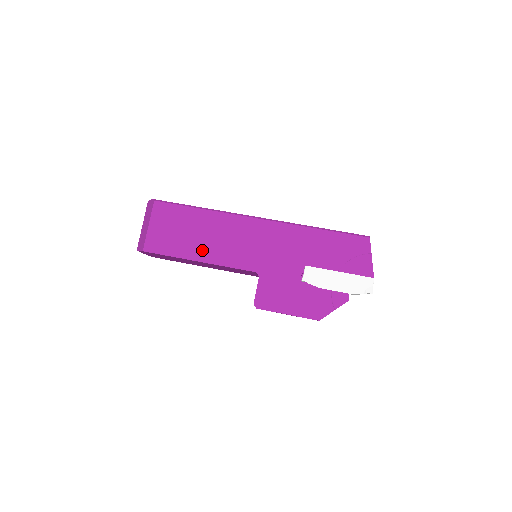
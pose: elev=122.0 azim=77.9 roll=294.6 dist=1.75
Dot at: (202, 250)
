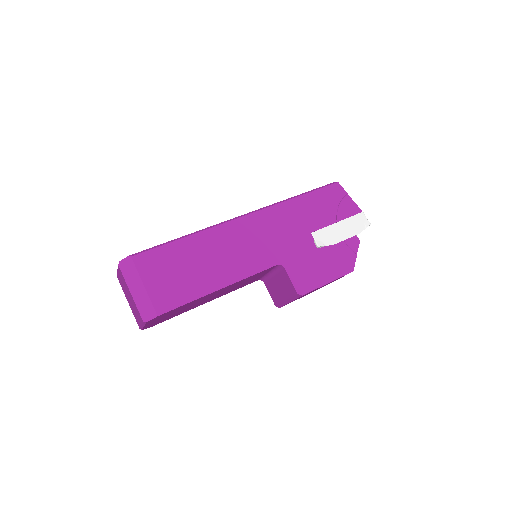
Dot at: (217, 275)
